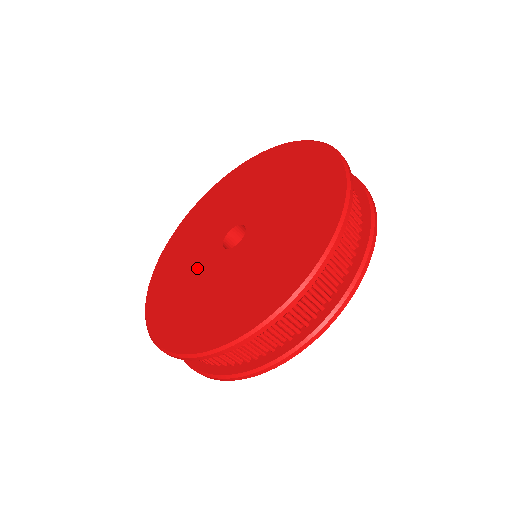
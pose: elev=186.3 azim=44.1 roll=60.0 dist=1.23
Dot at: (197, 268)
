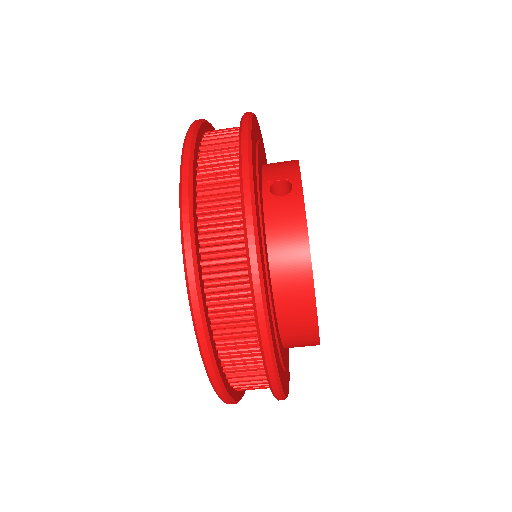
Dot at: occluded
